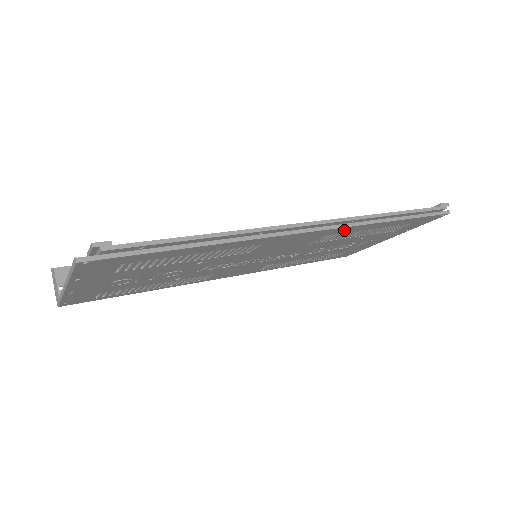
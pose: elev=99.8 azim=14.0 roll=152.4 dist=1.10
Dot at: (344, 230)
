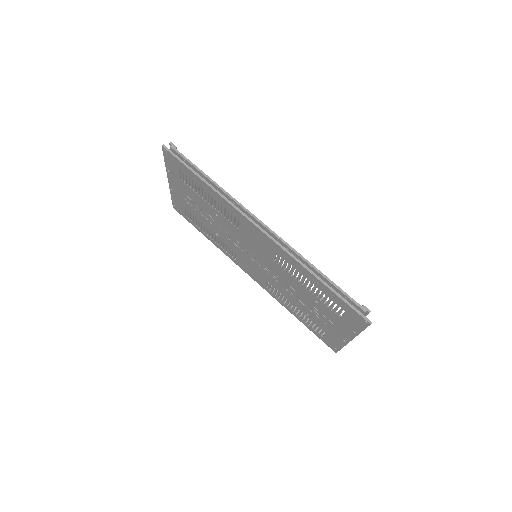
Dot at: (286, 256)
